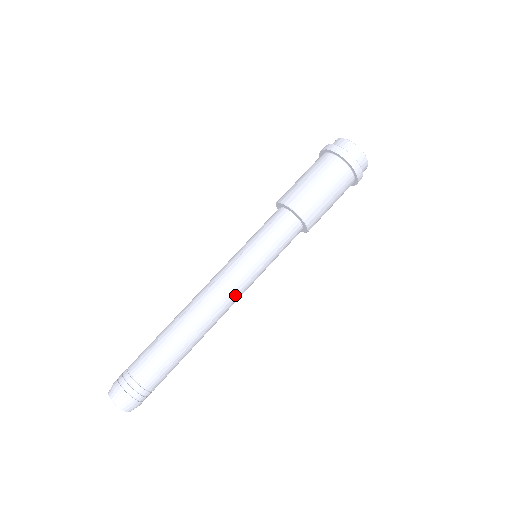
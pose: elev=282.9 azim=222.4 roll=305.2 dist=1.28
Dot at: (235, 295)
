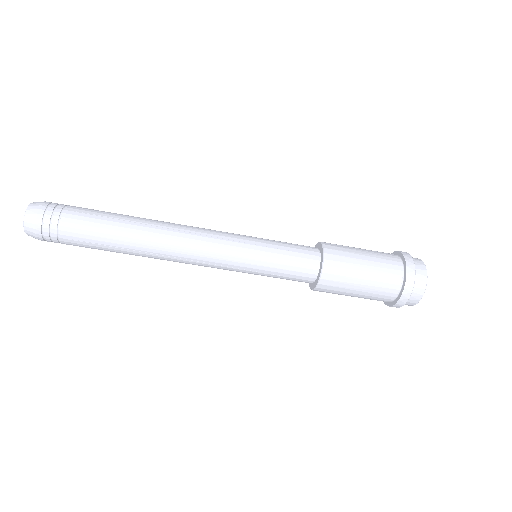
Dot at: occluded
